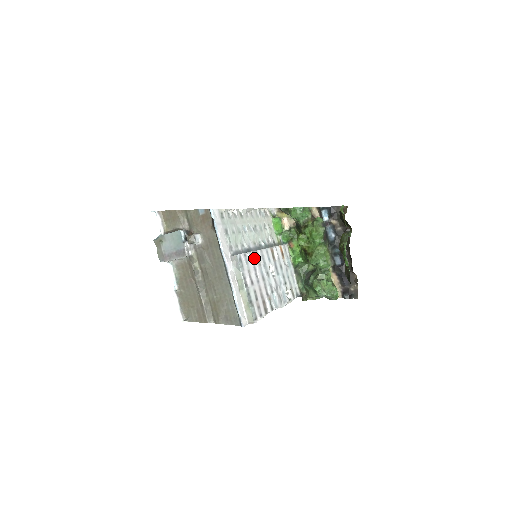
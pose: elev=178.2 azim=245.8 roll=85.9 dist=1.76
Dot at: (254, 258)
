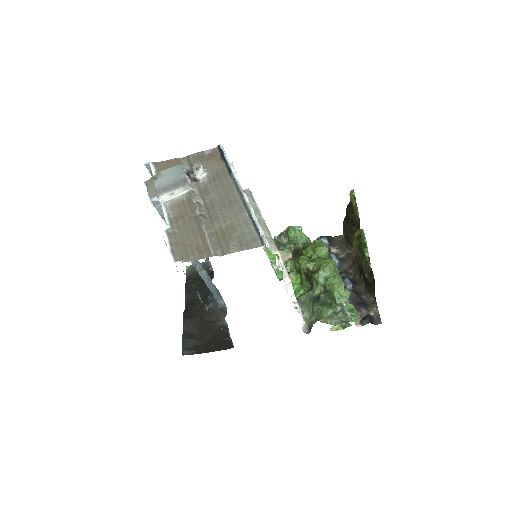
Dot at: occluded
